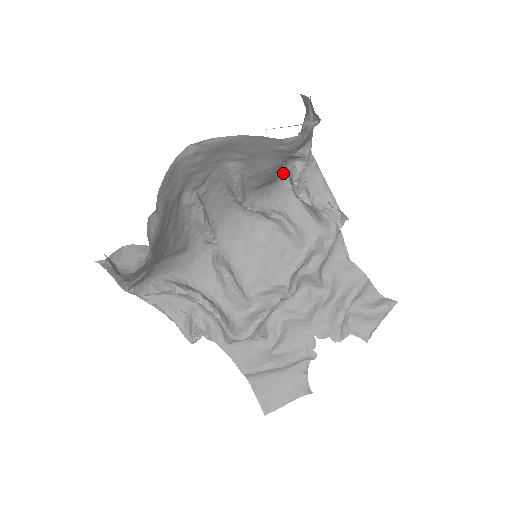
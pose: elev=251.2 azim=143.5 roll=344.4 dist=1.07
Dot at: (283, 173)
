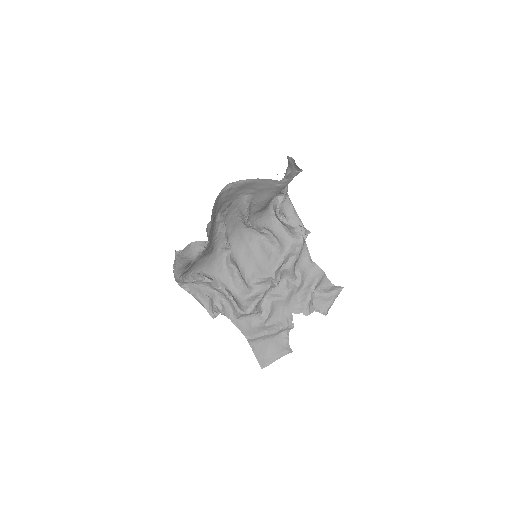
Dot at: (270, 204)
